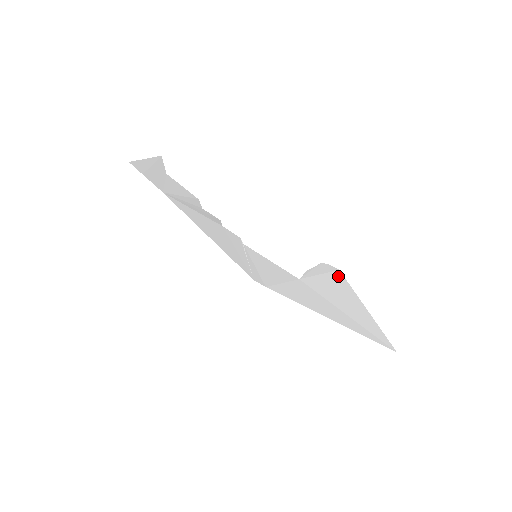
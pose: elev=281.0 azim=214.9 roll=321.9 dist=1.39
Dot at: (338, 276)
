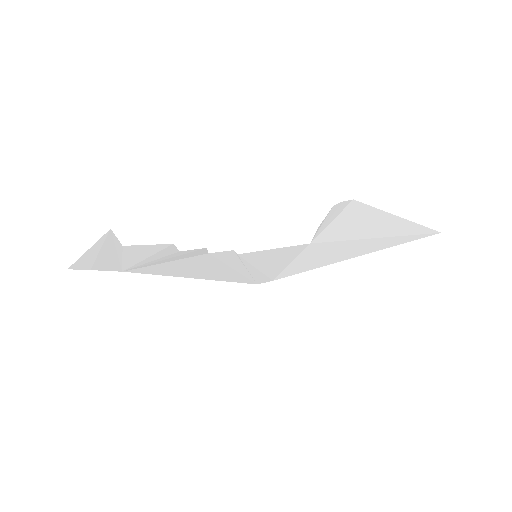
Dot at: (354, 207)
